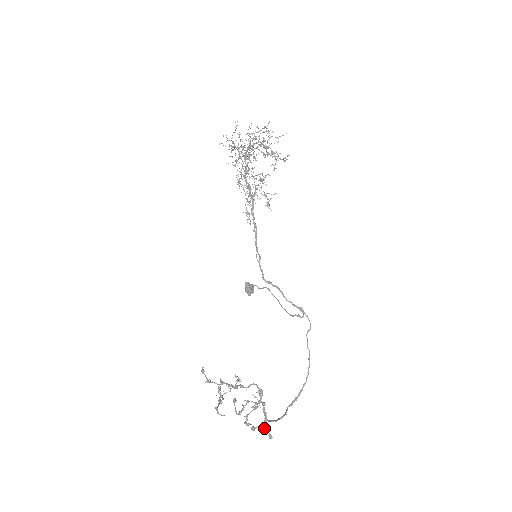
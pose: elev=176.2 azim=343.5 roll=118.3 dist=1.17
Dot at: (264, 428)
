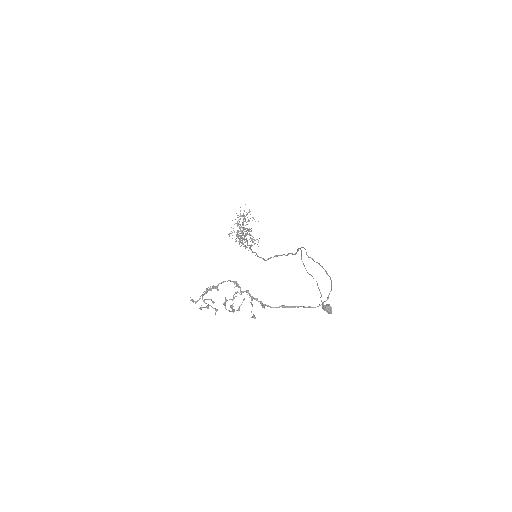
Dot at: (251, 303)
